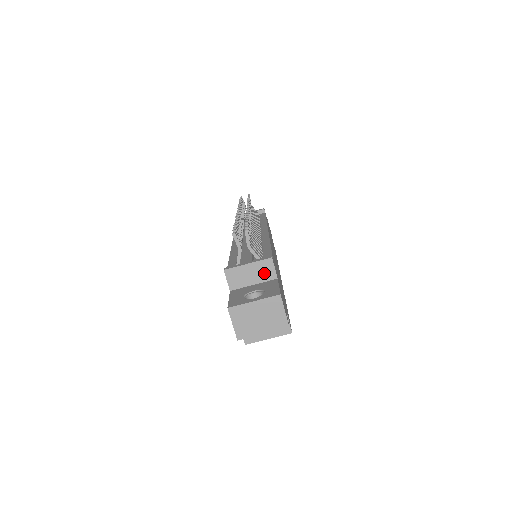
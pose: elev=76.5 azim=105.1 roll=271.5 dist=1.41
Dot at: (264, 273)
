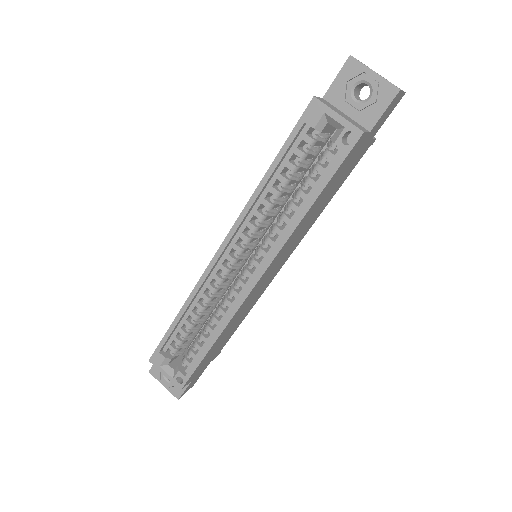
Dot at: occluded
